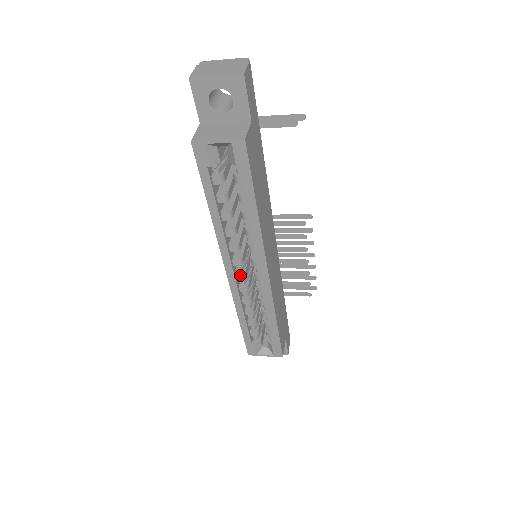
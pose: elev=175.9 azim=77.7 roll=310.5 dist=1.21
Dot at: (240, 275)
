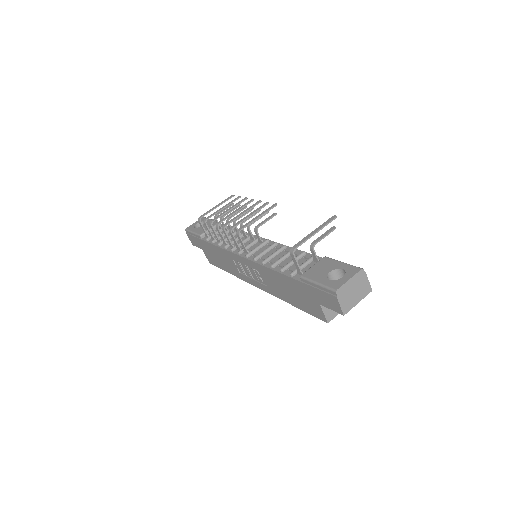
Dot at: occluded
